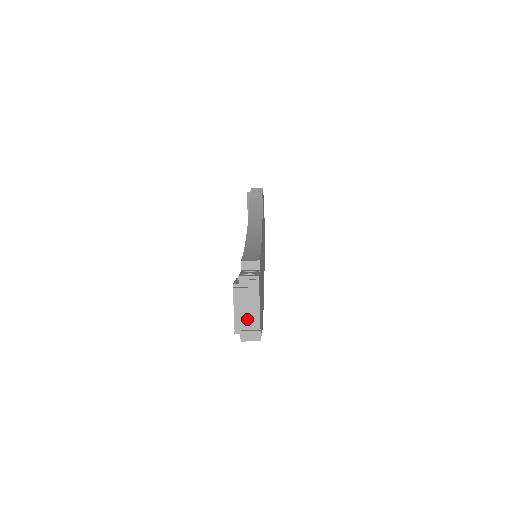
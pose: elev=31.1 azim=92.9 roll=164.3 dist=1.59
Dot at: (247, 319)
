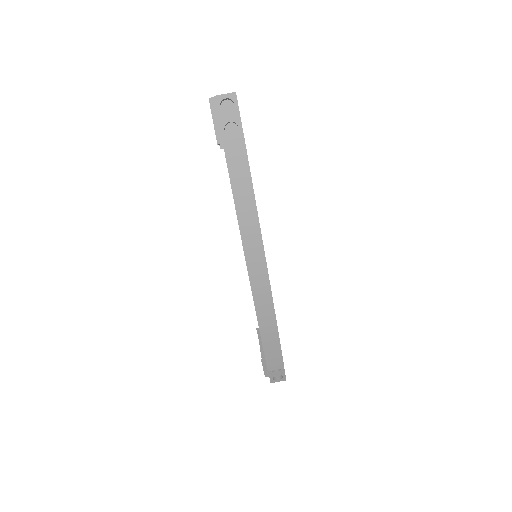
Dot at: occluded
